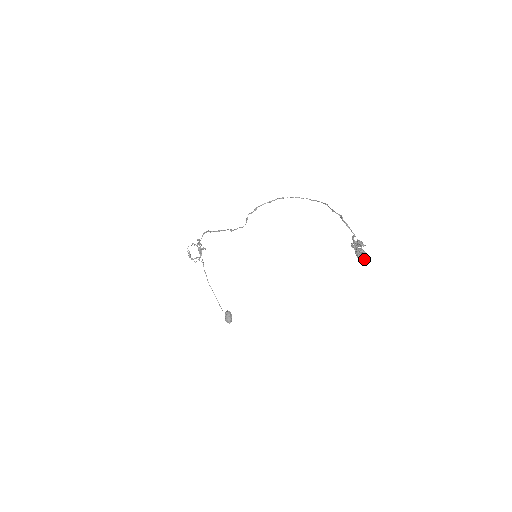
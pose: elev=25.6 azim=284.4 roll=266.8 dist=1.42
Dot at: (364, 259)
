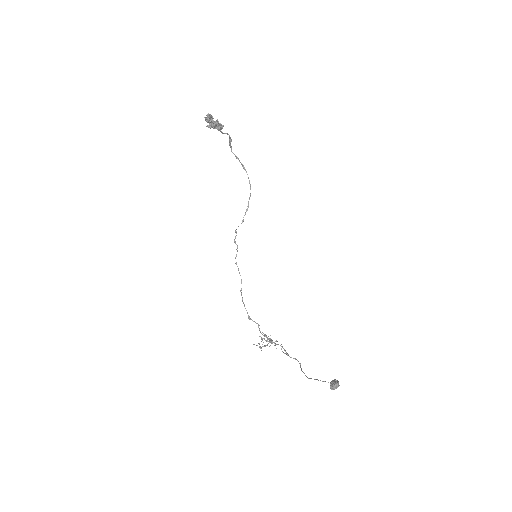
Dot at: (208, 116)
